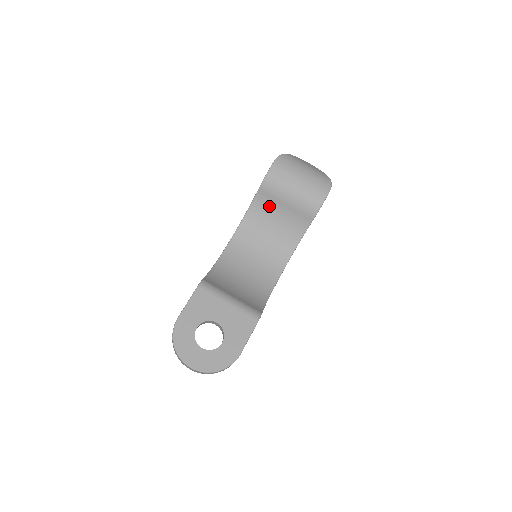
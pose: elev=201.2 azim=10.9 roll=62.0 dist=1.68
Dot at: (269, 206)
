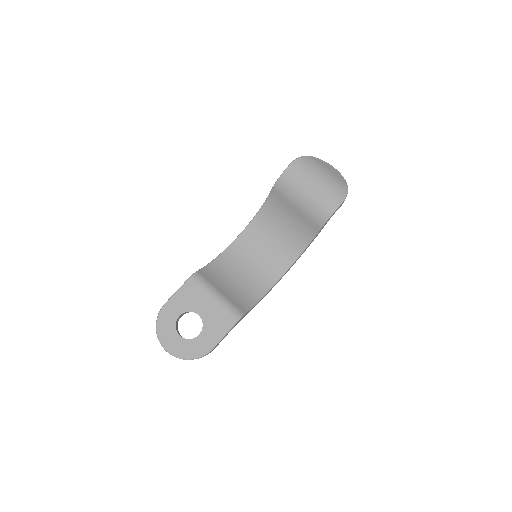
Dot at: (281, 207)
